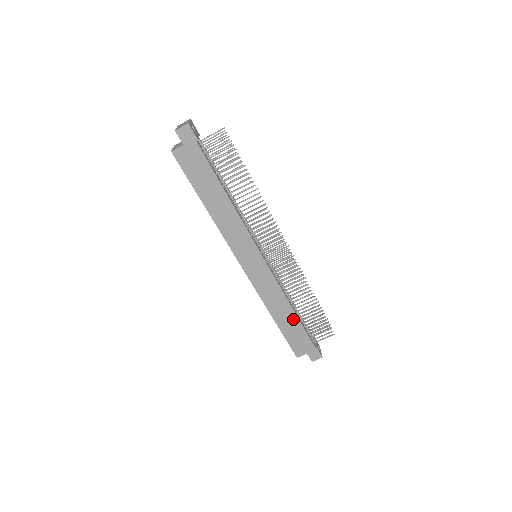
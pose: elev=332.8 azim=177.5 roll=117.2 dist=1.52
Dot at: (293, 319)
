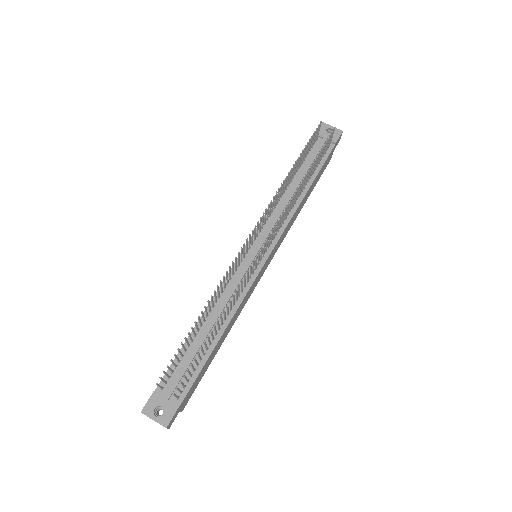
Dot at: (311, 187)
